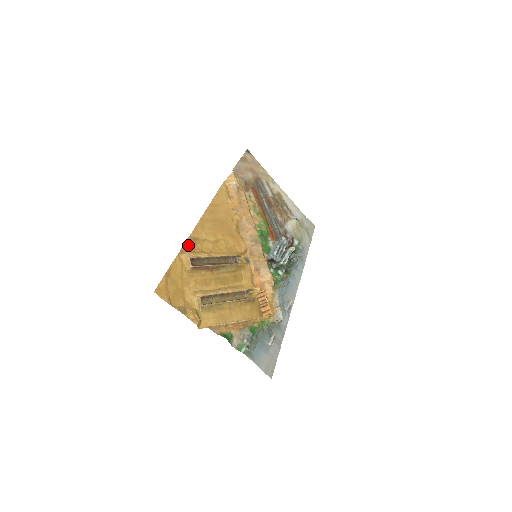
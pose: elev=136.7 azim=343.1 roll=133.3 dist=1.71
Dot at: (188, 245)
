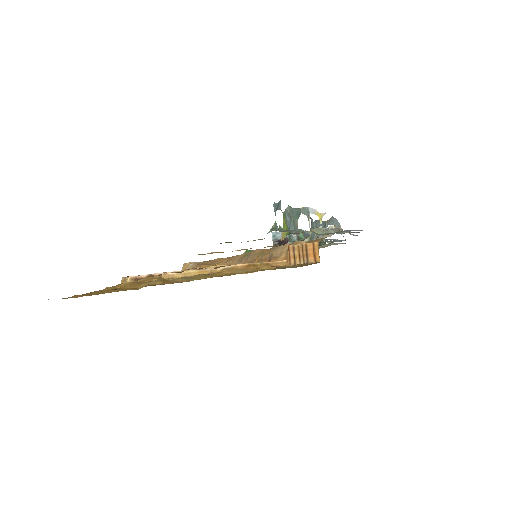
Dot at: occluded
